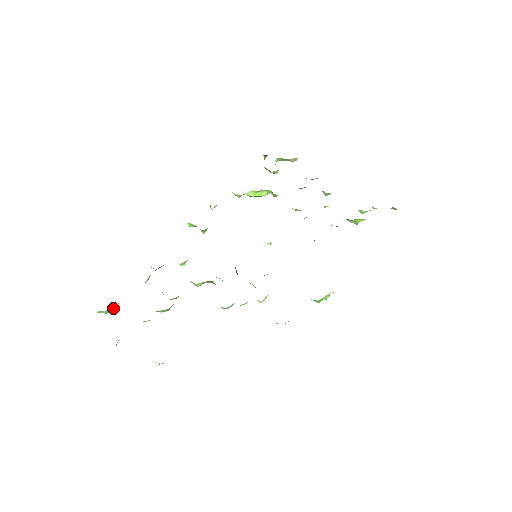
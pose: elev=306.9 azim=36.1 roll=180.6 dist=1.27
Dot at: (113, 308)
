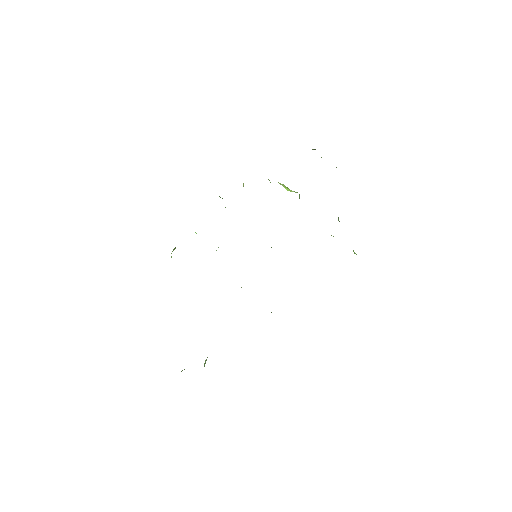
Dot at: occluded
